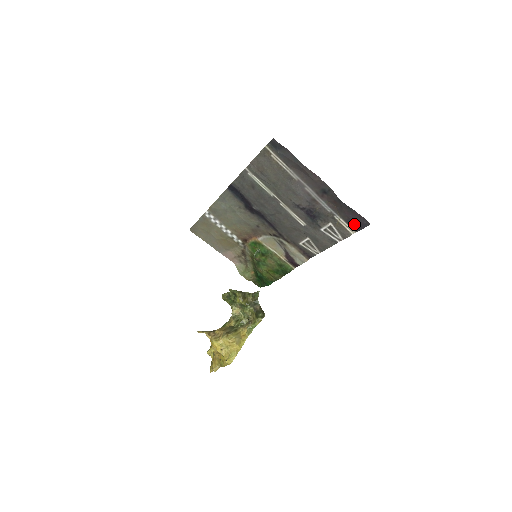
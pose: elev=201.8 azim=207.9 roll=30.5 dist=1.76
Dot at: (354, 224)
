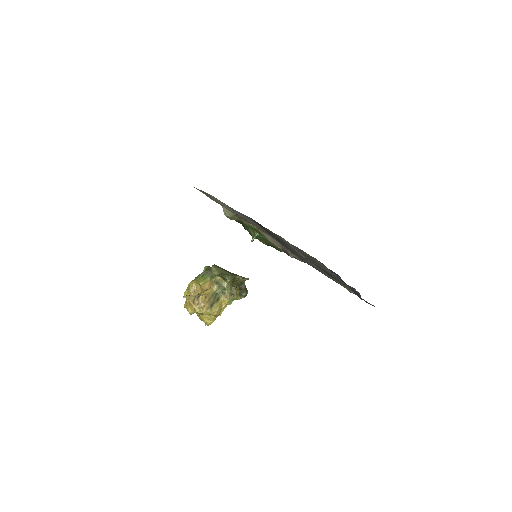
Dot at: (362, 299)
